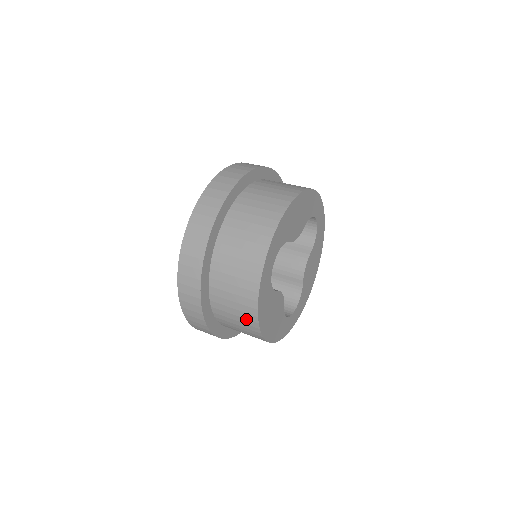
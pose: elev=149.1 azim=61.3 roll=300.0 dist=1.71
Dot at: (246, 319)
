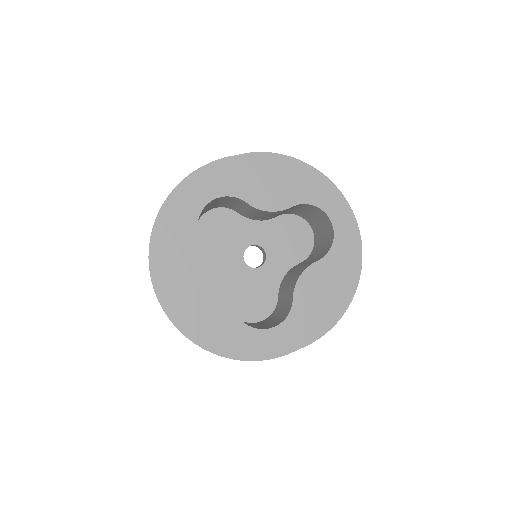
Dot at: occluded
